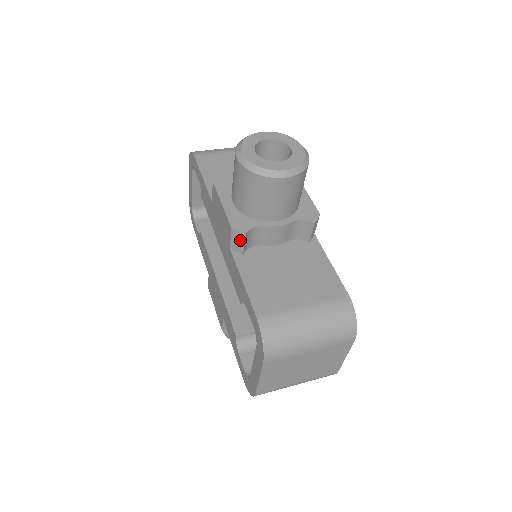
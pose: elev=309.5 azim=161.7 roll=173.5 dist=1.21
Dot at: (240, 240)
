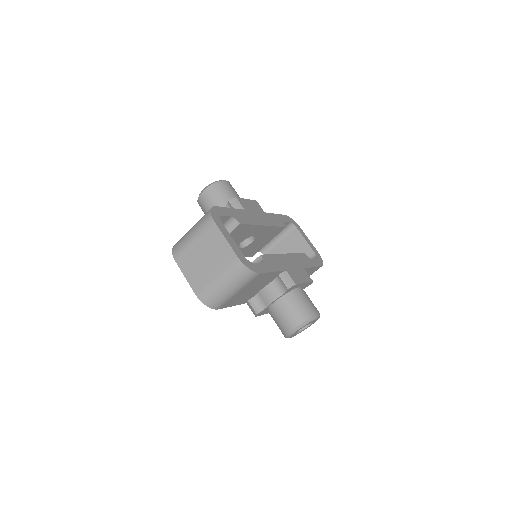
Dot at: occluded
